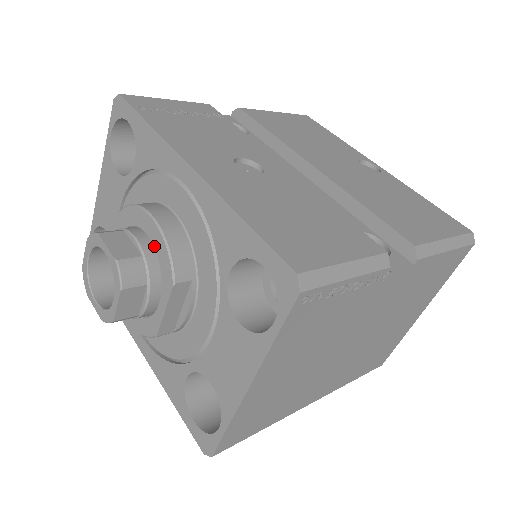
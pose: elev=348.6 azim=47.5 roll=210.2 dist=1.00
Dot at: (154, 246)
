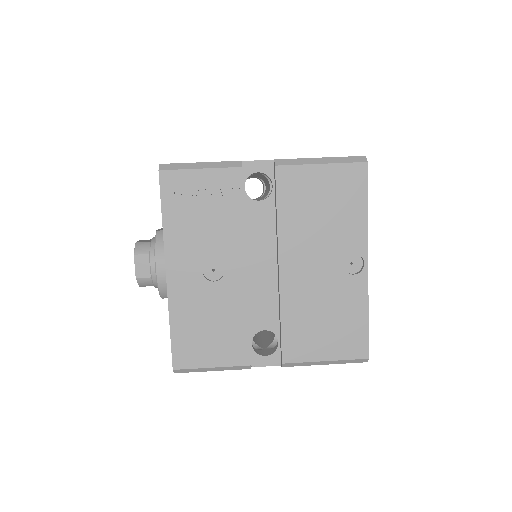
Dot at: occluded
